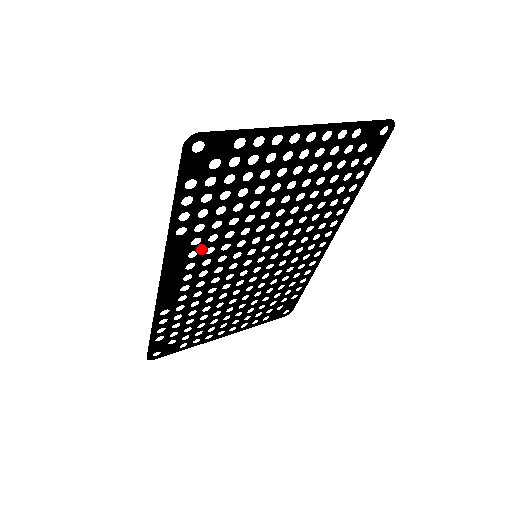
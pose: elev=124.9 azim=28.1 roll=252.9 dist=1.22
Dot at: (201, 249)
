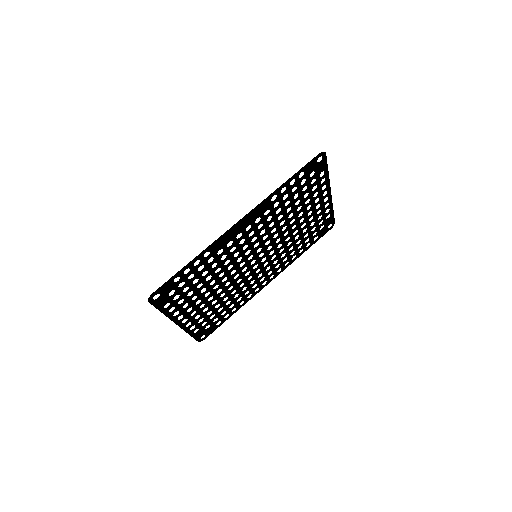
Dot at: (261, 220)
